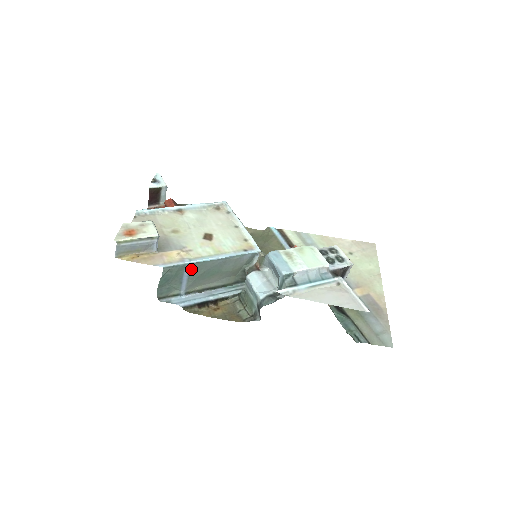
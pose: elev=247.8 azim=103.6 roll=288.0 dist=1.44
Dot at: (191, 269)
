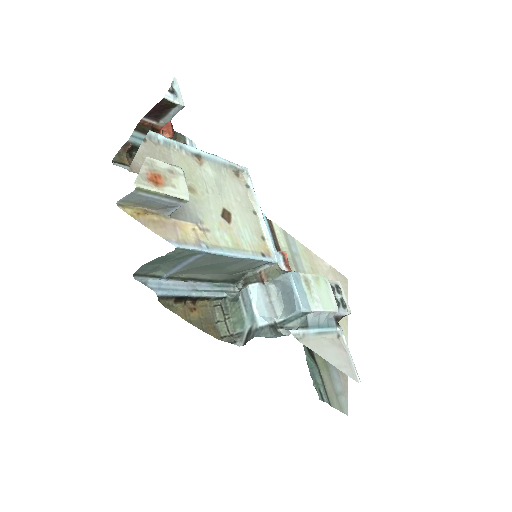
Dot at: (201, 258)
